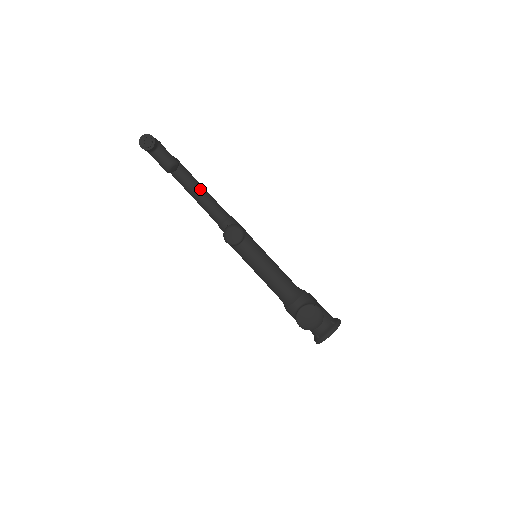
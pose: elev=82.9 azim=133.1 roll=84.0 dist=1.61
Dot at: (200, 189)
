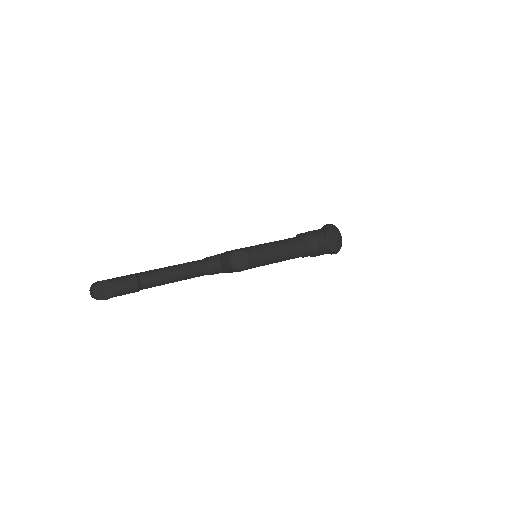
Dot at: (167, 271)
